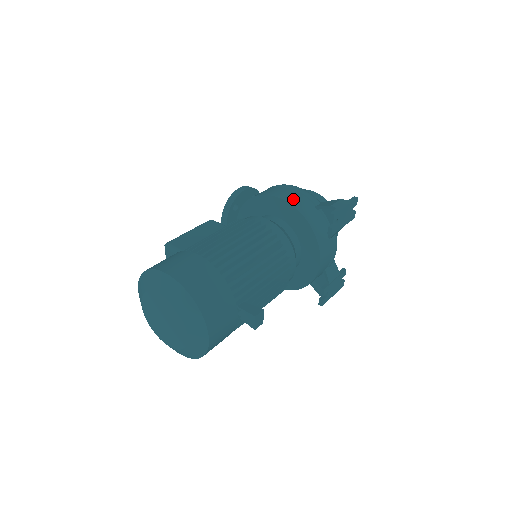
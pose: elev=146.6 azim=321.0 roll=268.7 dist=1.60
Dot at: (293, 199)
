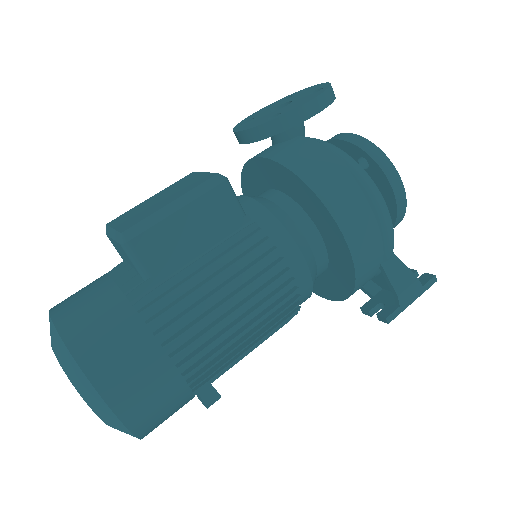
Dot at: (365, 255)
